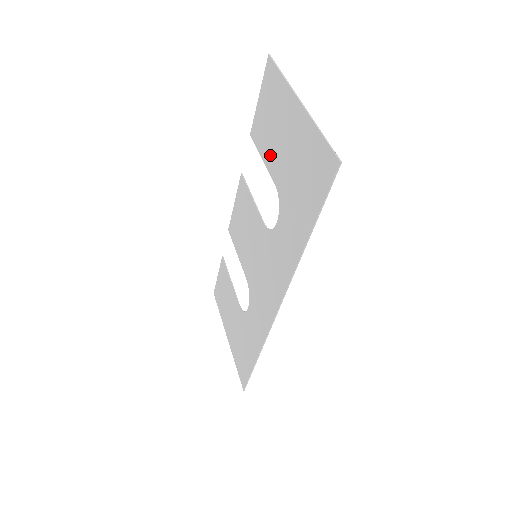
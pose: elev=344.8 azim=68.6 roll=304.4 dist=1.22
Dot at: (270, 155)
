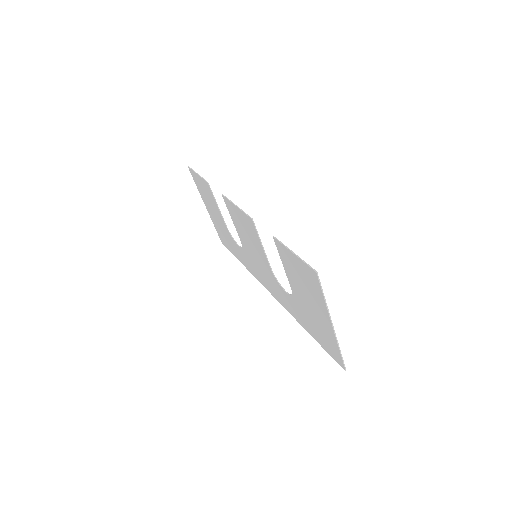
Dot at: (292, 280)
